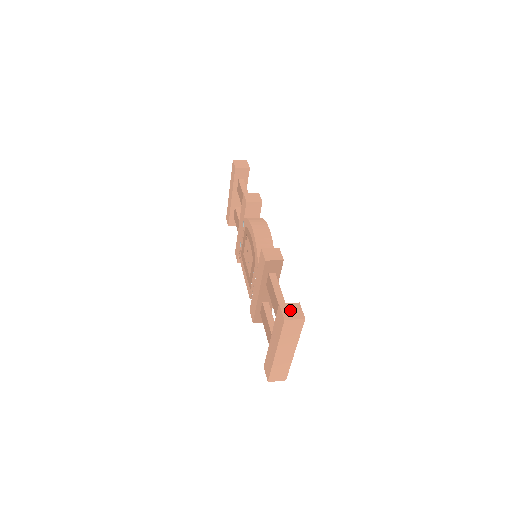
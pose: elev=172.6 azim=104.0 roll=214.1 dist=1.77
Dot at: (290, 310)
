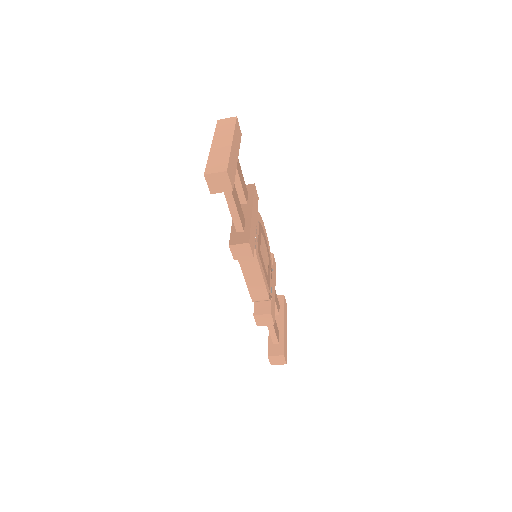
Dot at: occluded
